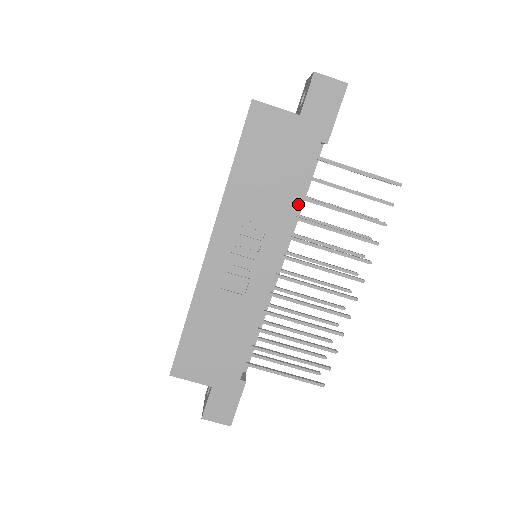
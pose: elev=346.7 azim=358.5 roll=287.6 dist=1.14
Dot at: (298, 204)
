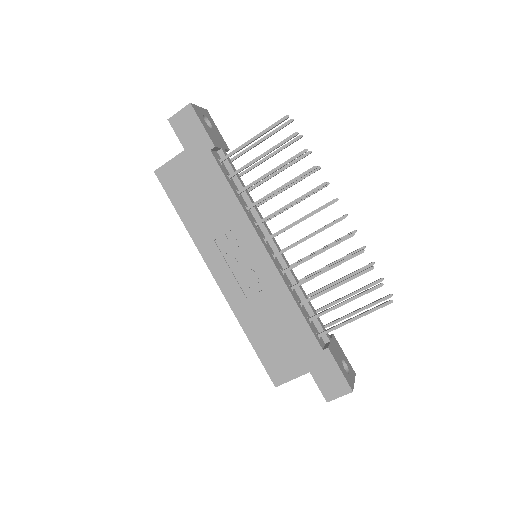
Dot at: (236, 199)
